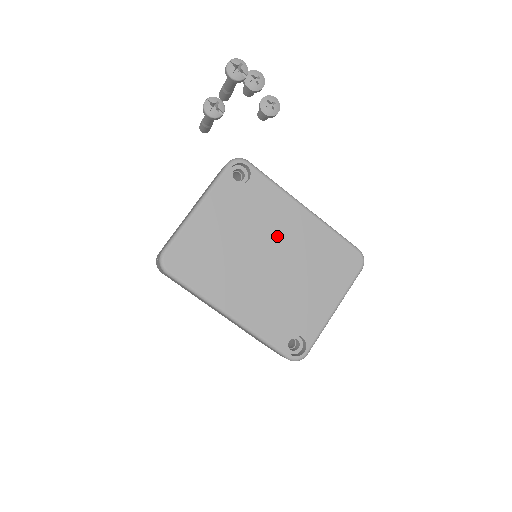
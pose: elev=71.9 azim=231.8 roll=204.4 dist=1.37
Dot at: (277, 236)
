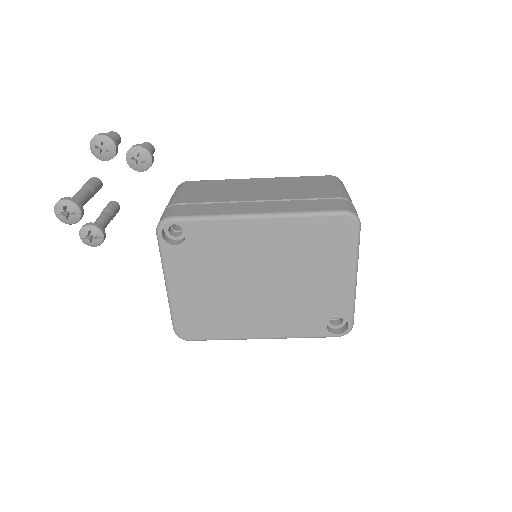
Dot at: (251, 260)
